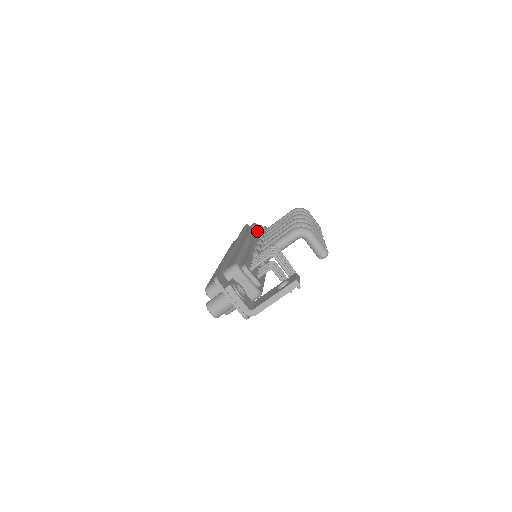
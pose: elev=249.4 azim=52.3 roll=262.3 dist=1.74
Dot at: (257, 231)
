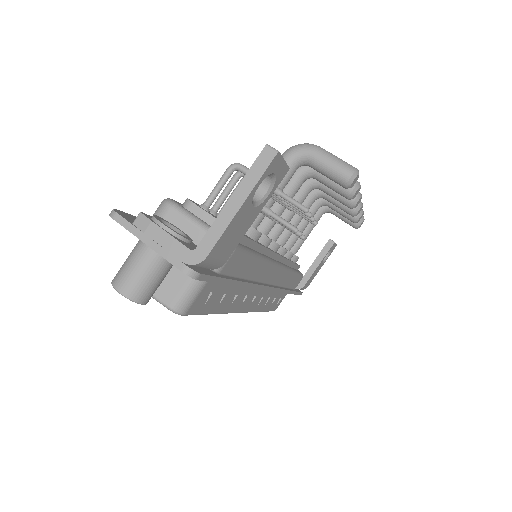
Dot at: occluded
